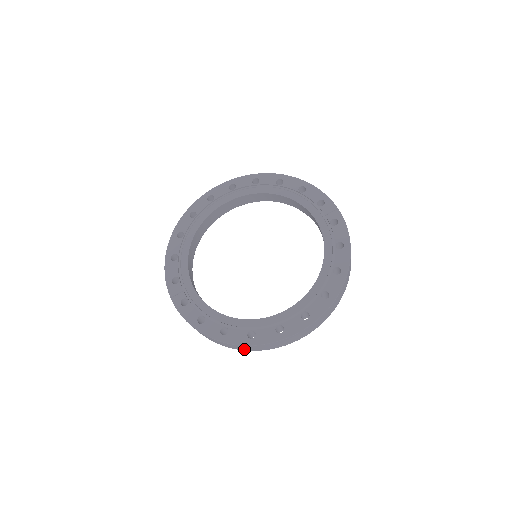
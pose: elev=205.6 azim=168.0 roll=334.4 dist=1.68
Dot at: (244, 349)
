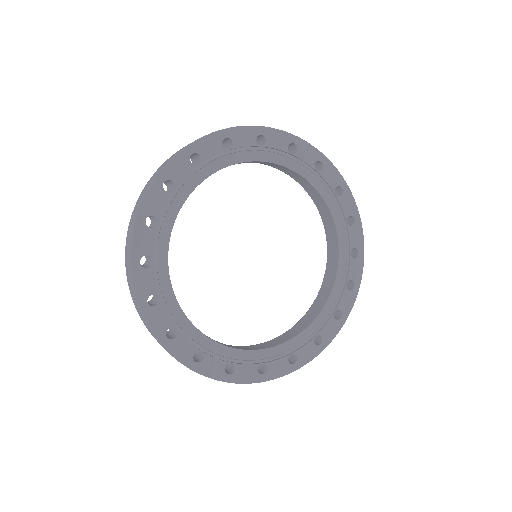
Dot at: occluded
